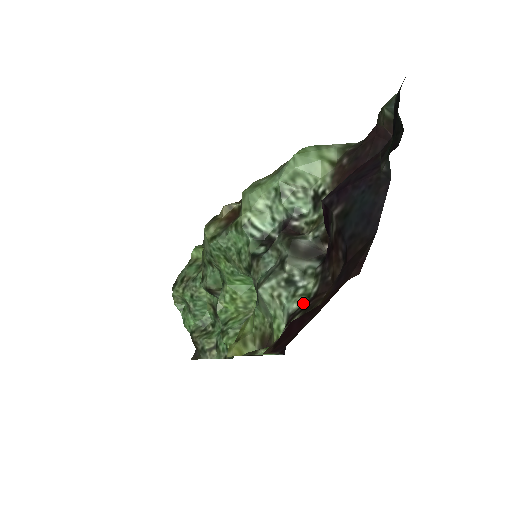
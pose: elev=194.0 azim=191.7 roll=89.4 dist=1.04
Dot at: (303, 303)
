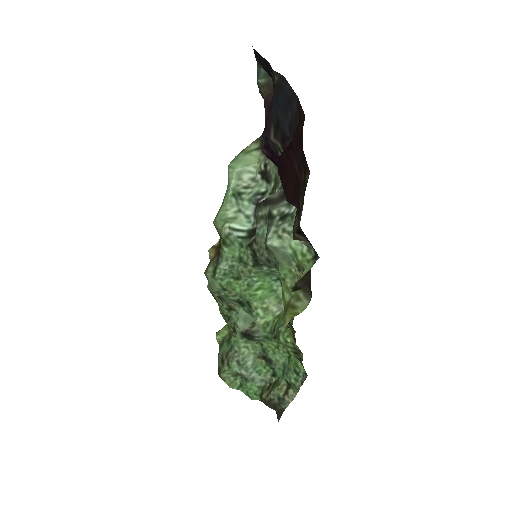
Dot at: occluded
